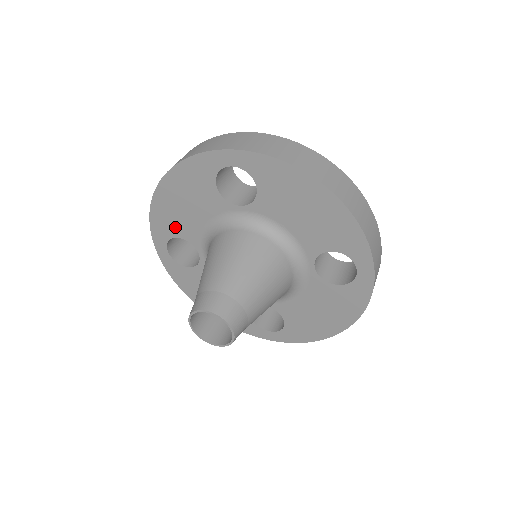
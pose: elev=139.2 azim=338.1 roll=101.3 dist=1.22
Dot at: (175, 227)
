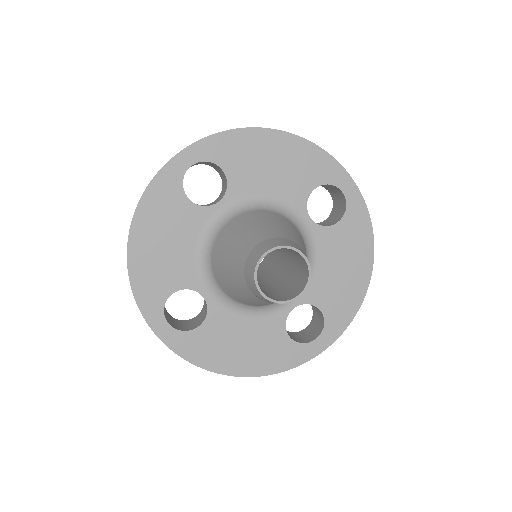
Dot at: (165, 281)
